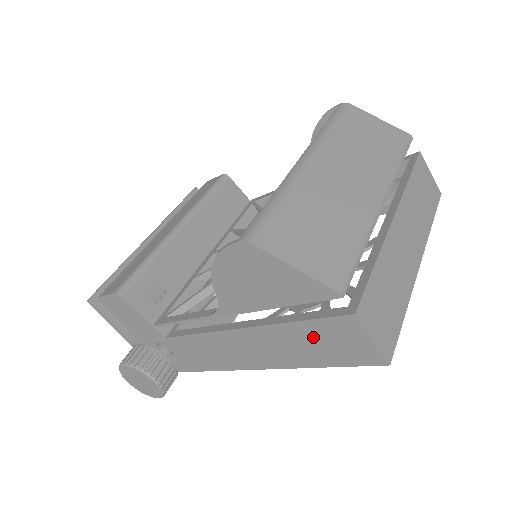
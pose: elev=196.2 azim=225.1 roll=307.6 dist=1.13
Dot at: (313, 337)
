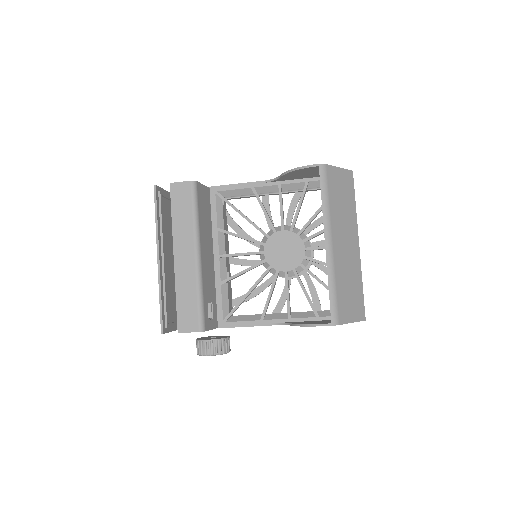
Dot at: occluded
